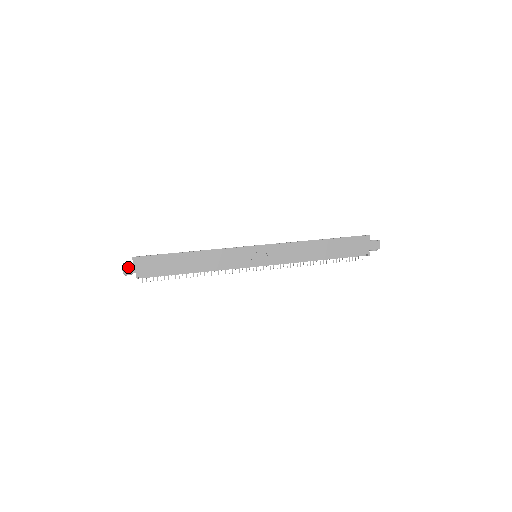
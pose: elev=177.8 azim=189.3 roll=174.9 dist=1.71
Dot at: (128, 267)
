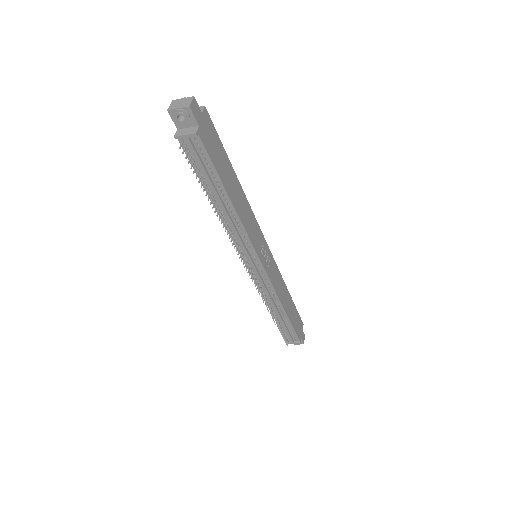
Dot at: (197, 108)
